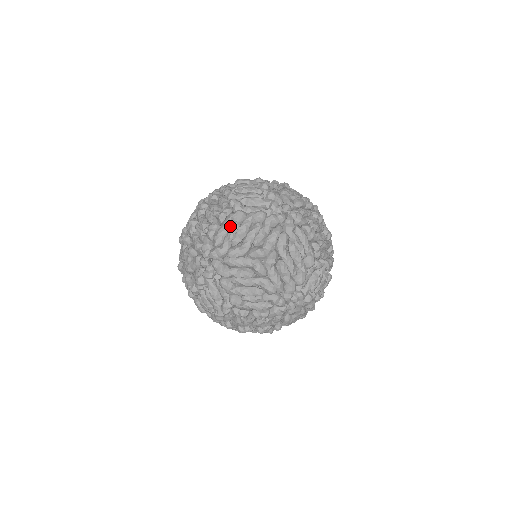
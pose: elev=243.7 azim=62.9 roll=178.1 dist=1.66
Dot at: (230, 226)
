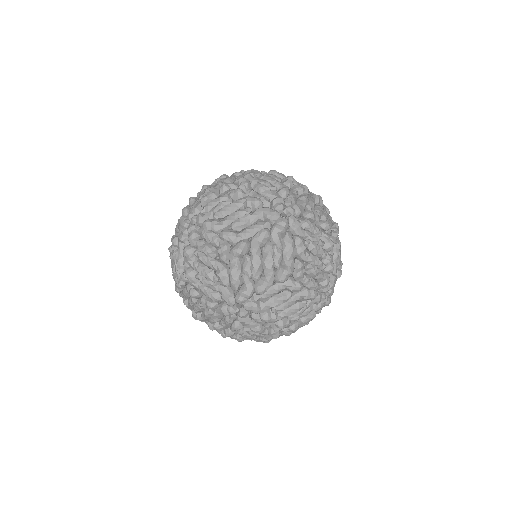
Dot at: occluded
